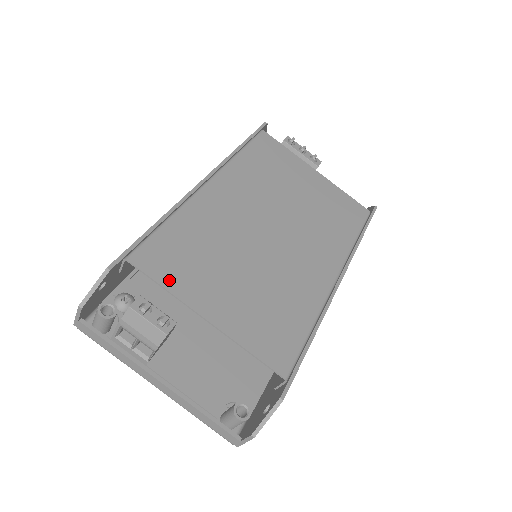
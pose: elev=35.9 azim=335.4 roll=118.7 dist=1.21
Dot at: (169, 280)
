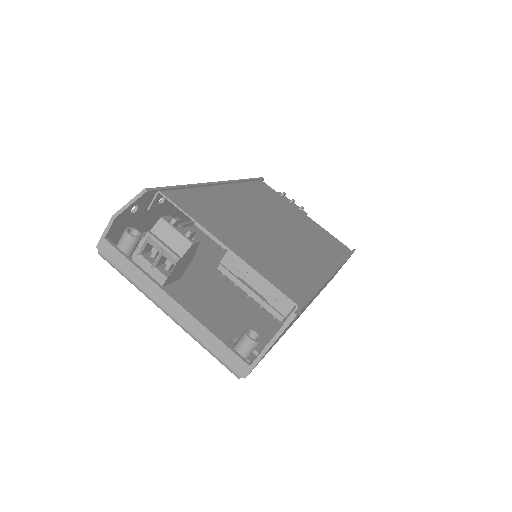
Dot at: (194, 215)
